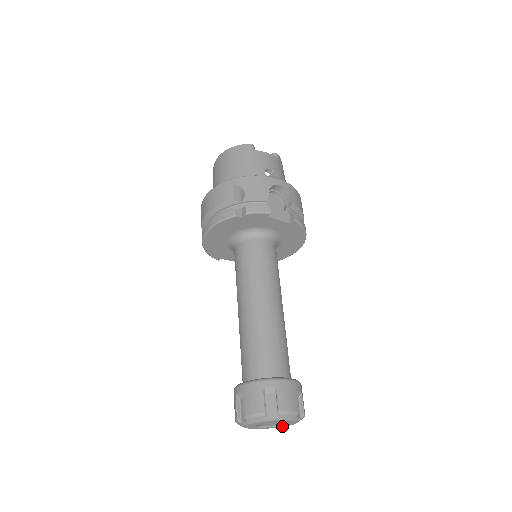
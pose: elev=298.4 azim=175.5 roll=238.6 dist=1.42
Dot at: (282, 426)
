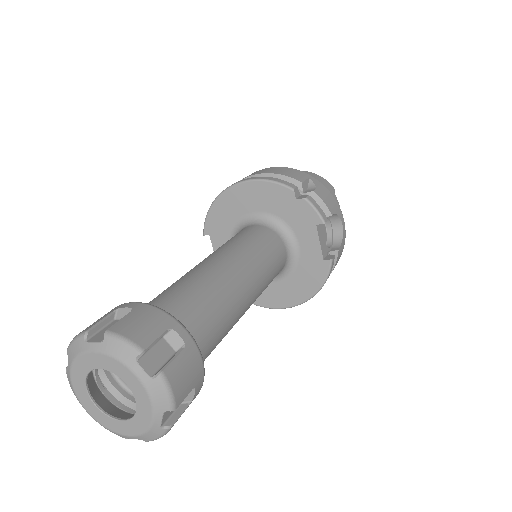
Dot at: (110, 424)
